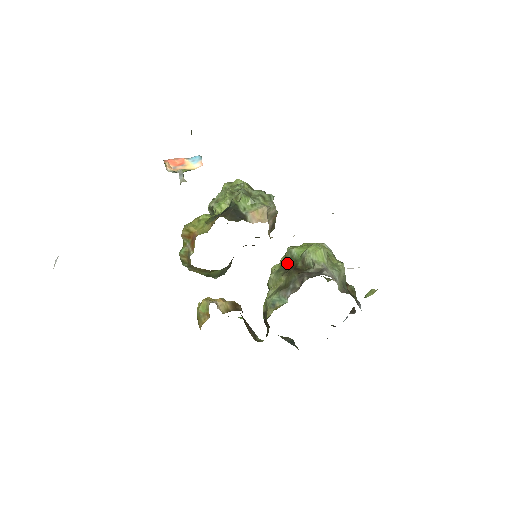
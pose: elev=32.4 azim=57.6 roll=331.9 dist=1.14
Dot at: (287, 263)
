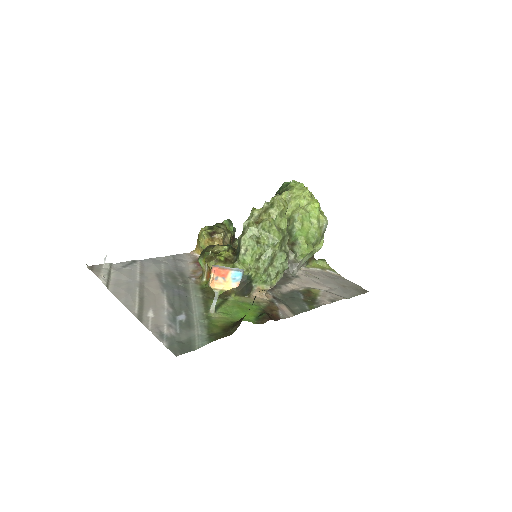
Dot at: occluded
